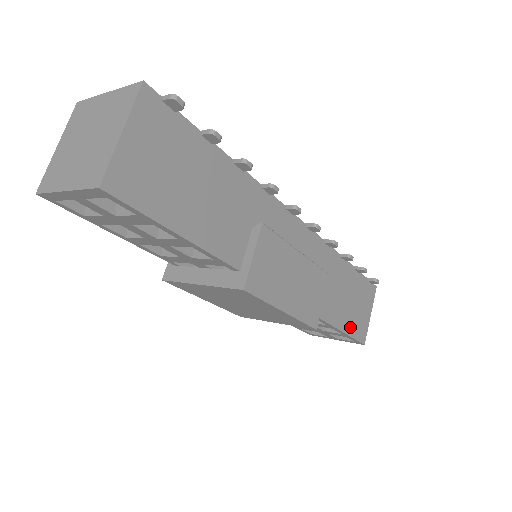
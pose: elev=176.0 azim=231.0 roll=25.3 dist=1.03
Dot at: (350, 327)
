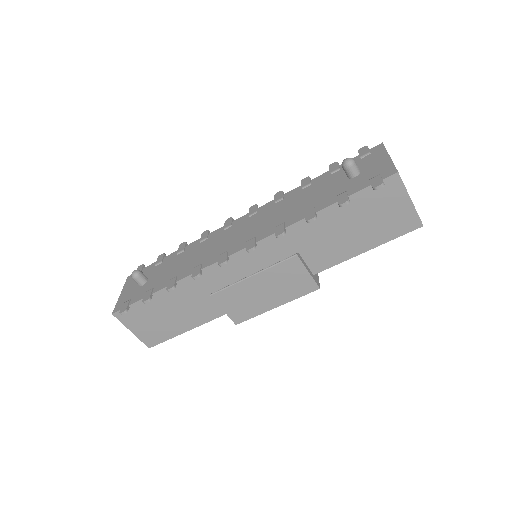
Dot at: (379, 238)
